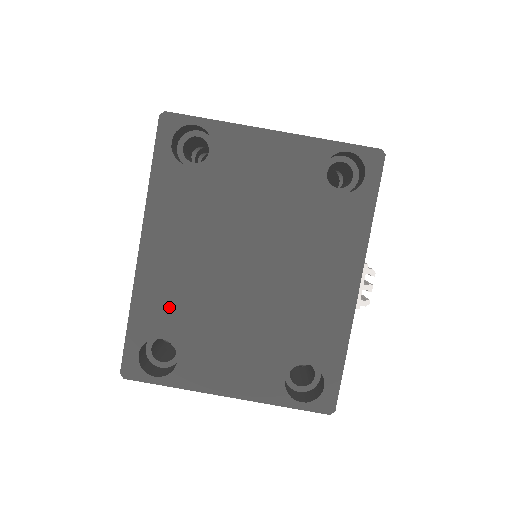
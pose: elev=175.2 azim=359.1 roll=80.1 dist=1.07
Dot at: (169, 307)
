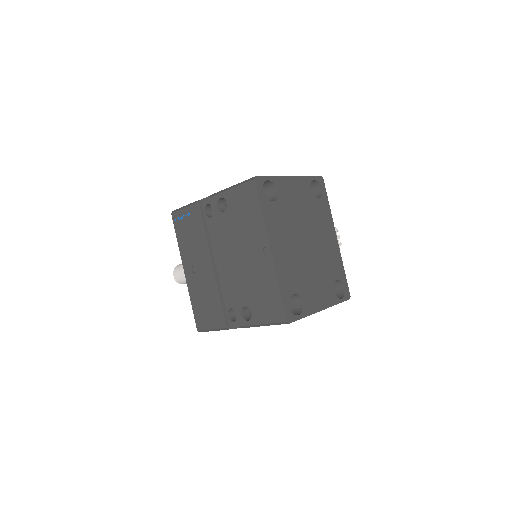
Dot at: (291, 276)
